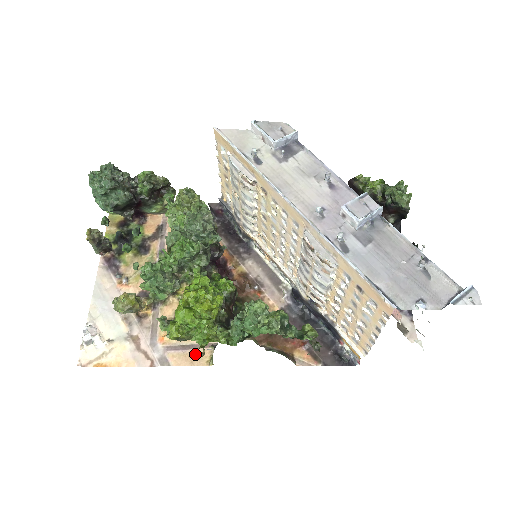
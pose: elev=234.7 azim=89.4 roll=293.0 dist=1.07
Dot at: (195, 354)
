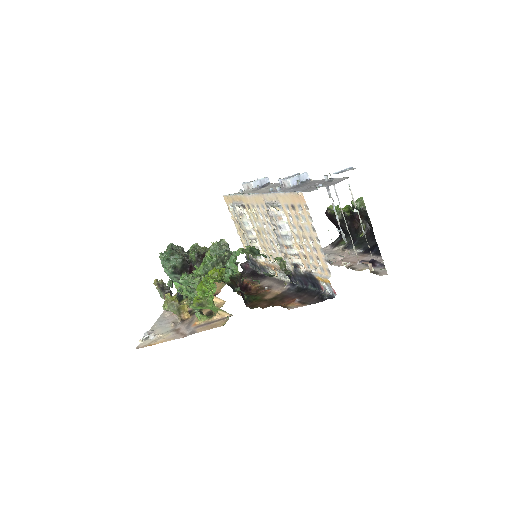
Dot at: (215, 324)
